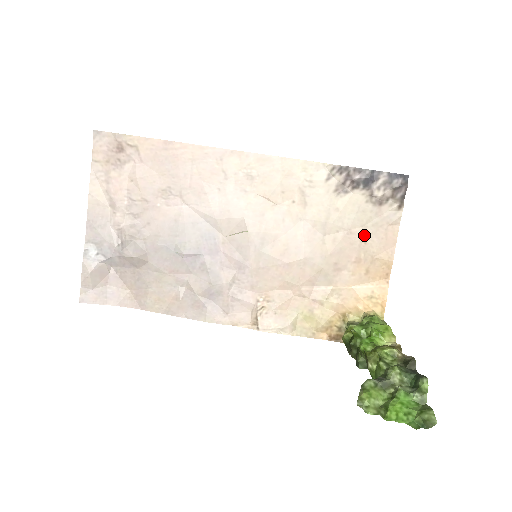
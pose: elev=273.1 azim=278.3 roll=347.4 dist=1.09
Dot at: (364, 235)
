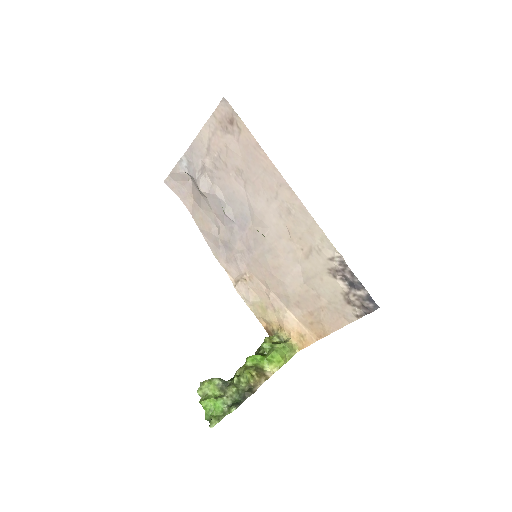
Dot at: (326, 306)
